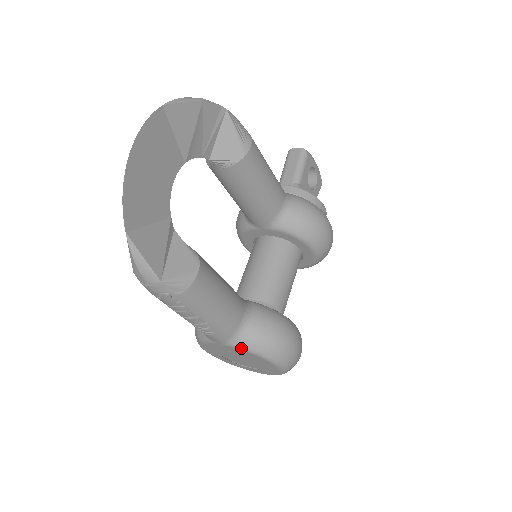
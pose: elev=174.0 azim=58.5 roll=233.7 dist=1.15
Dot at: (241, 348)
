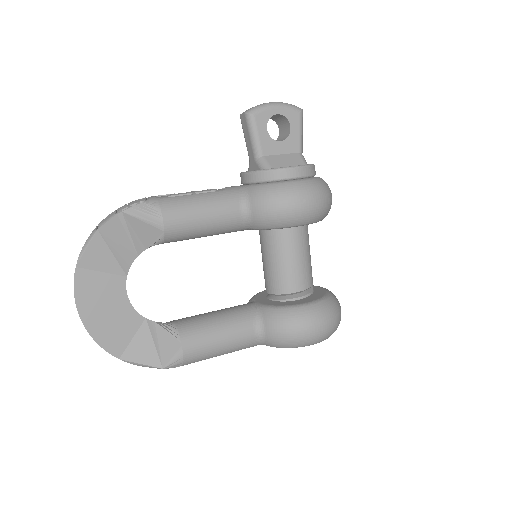
Dot at: occluded
